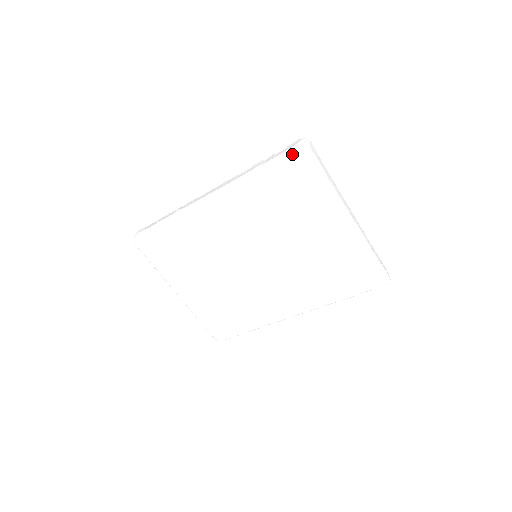
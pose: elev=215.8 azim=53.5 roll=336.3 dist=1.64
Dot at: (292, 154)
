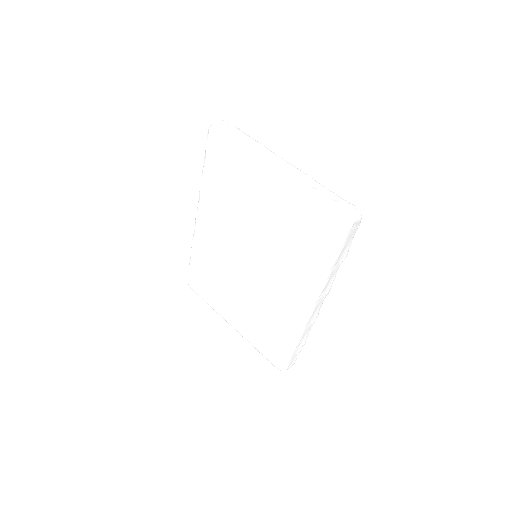
Dot at: (208, 138)
